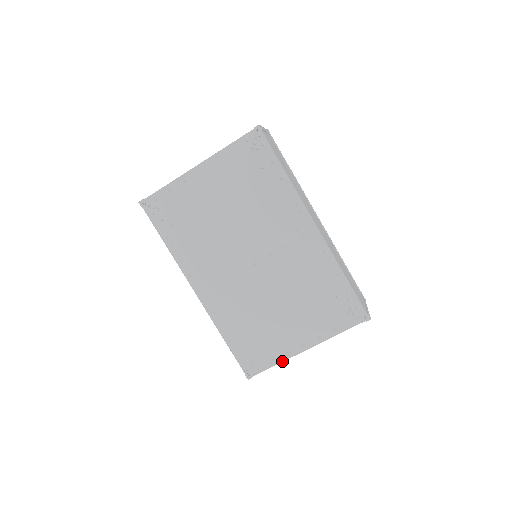
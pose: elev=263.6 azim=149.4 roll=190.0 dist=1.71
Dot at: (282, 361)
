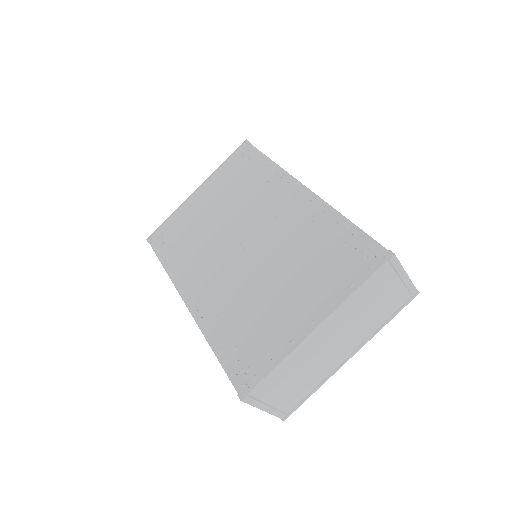
Dot at: (285, 356)
